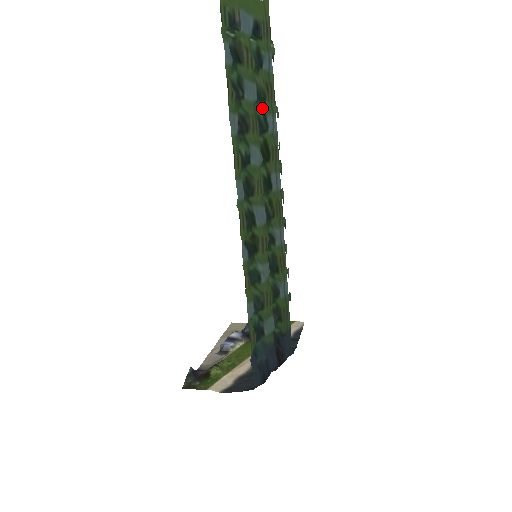
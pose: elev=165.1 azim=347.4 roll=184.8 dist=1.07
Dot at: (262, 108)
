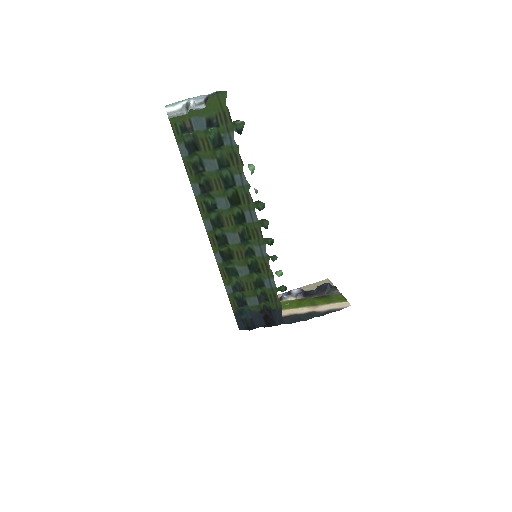
Dot at: (230, 170)
